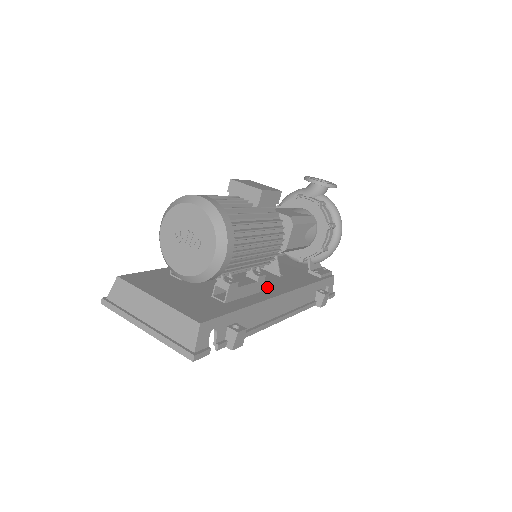
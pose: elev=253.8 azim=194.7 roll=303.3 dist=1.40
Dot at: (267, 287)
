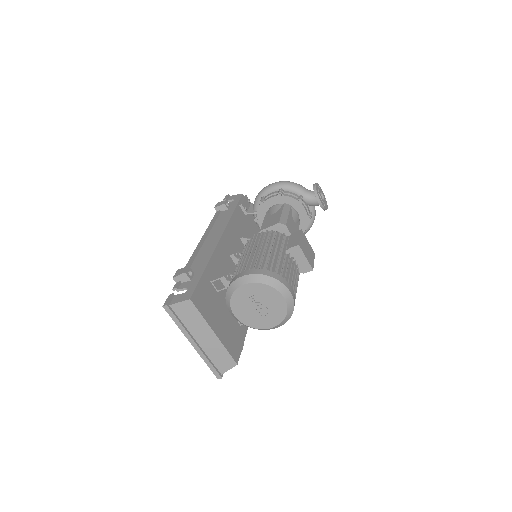
Dot at: occluded
